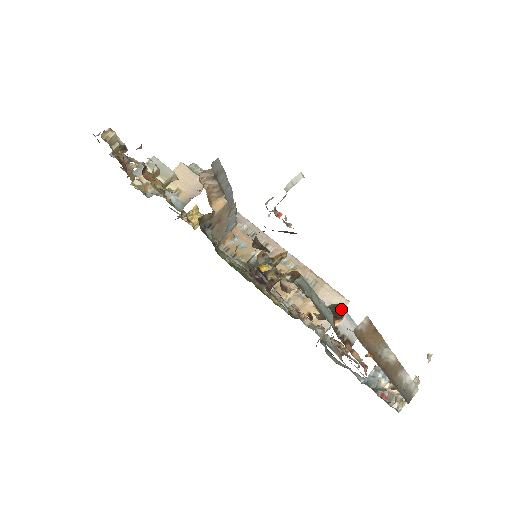
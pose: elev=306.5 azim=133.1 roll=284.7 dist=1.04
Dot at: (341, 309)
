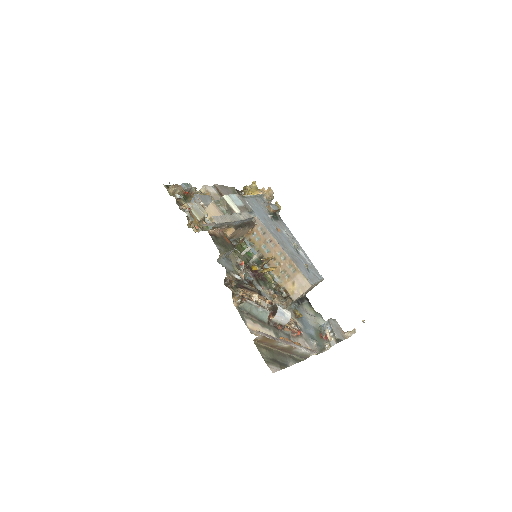
Dot at: (276, 310)
